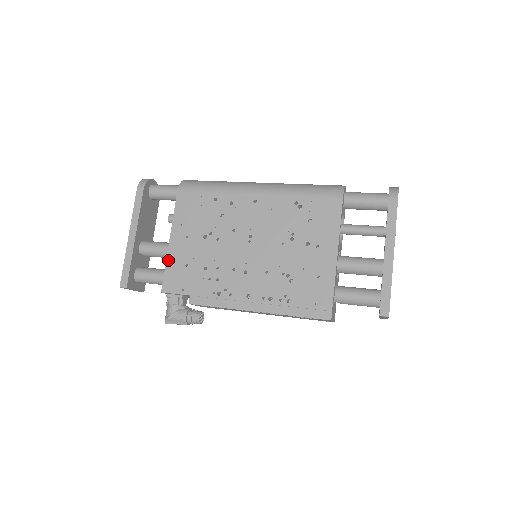
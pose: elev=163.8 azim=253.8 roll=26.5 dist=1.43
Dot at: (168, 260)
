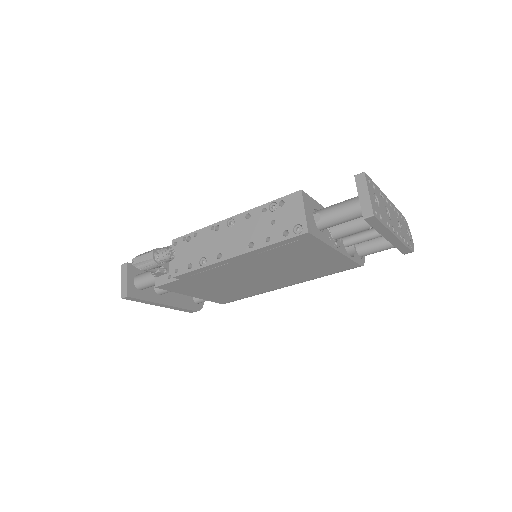
Dot at: occluded
